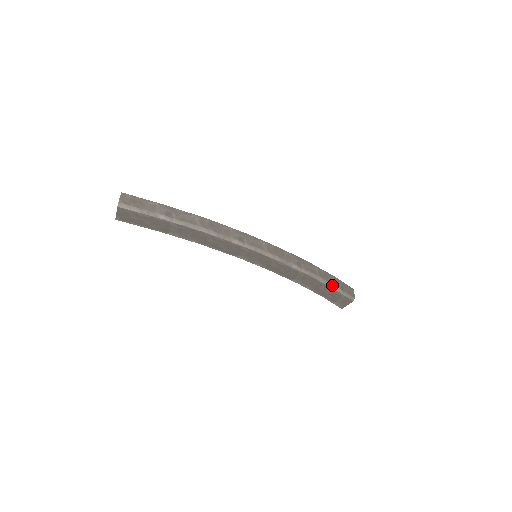
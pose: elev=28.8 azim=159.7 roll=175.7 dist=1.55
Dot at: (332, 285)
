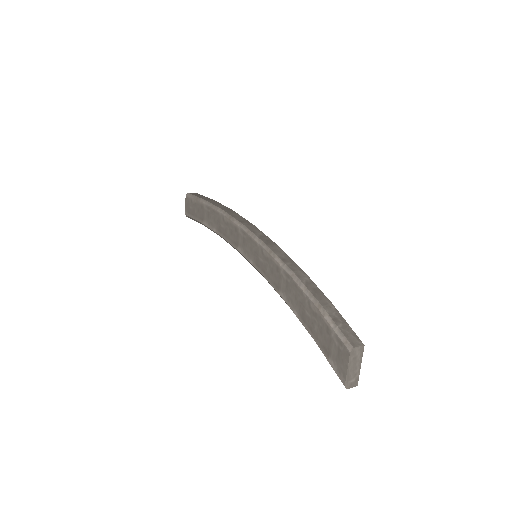
Dot at: (318, 304)
